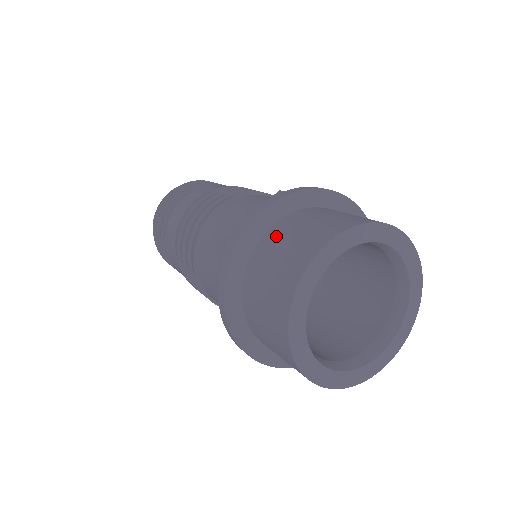
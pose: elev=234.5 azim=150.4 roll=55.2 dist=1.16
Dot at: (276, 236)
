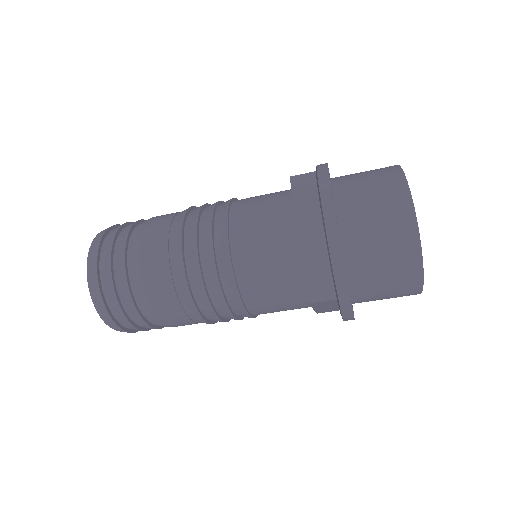
Dot at: occluded
